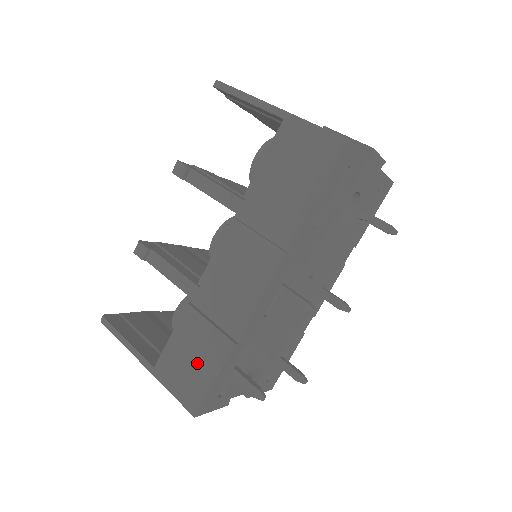
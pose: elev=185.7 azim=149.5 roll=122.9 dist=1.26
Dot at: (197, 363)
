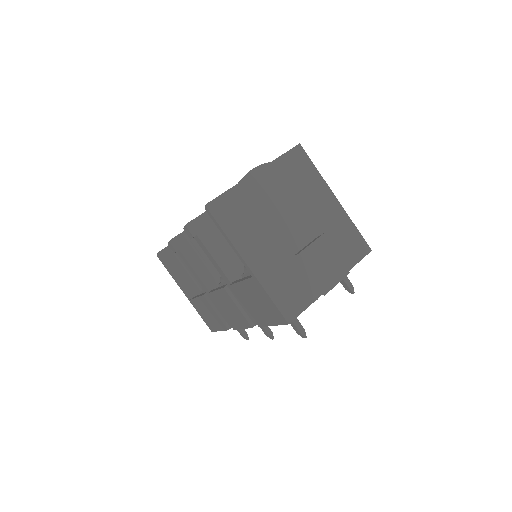
Dot at: (211, 319)
